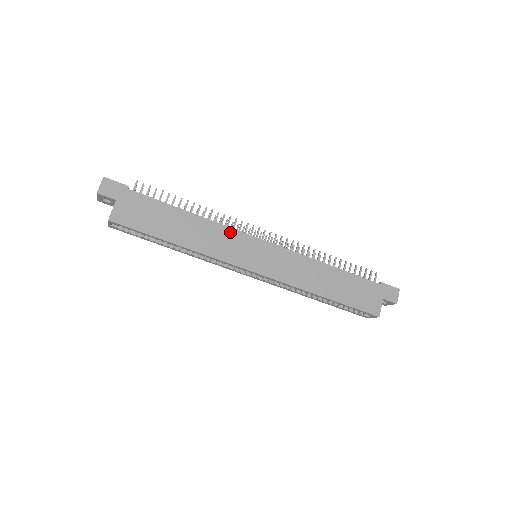
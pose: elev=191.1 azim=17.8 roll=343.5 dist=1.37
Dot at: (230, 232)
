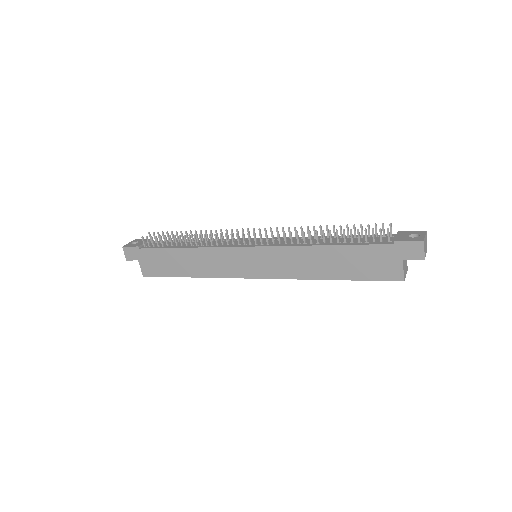
Dot at: (219, 251)
